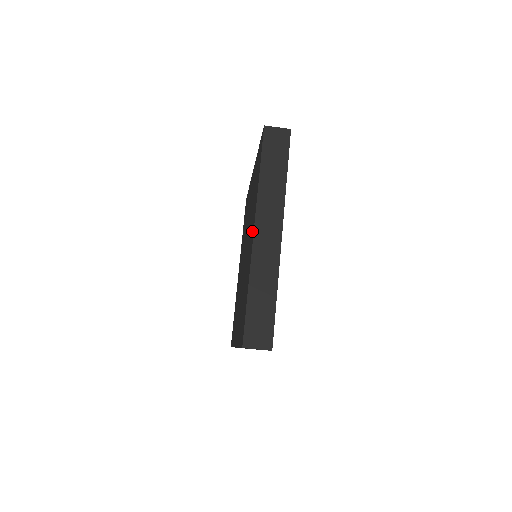
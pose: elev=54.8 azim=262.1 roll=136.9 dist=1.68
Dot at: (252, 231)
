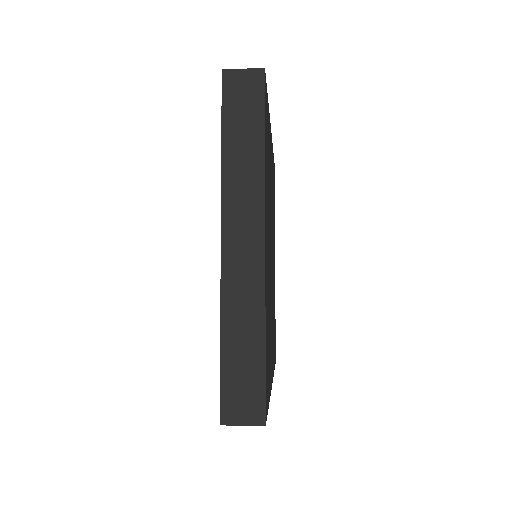
Dot at: occluded
